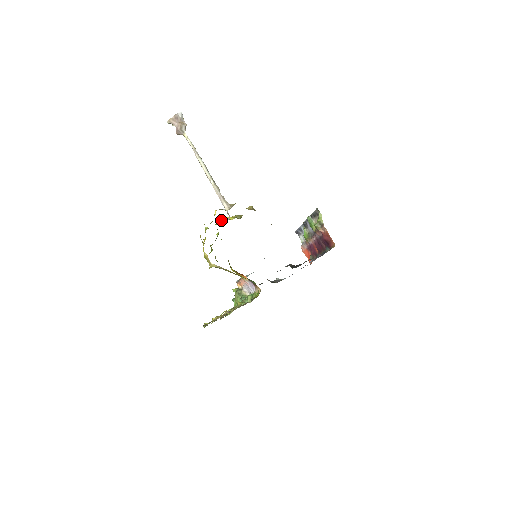
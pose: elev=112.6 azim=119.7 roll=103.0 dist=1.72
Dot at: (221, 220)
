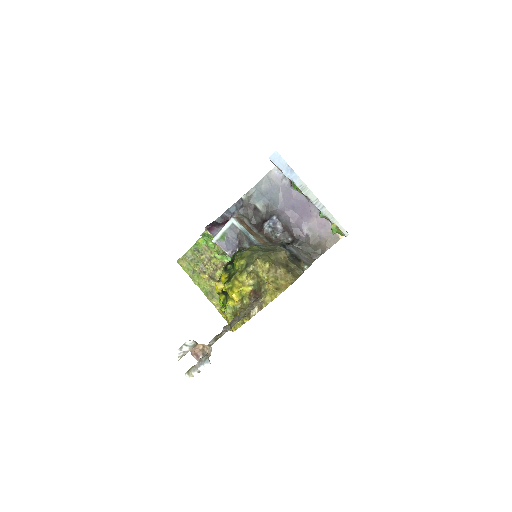
Dot at: (240, 301)
